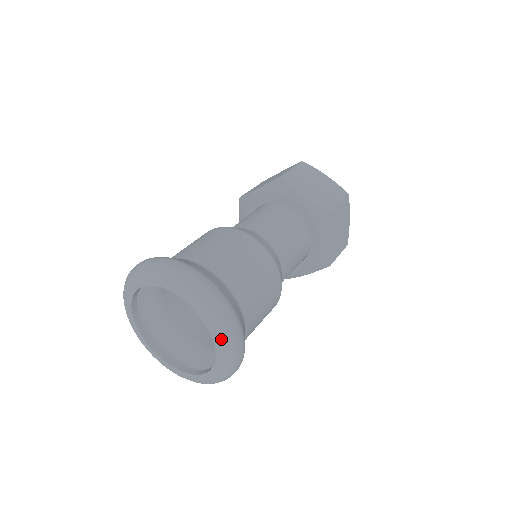
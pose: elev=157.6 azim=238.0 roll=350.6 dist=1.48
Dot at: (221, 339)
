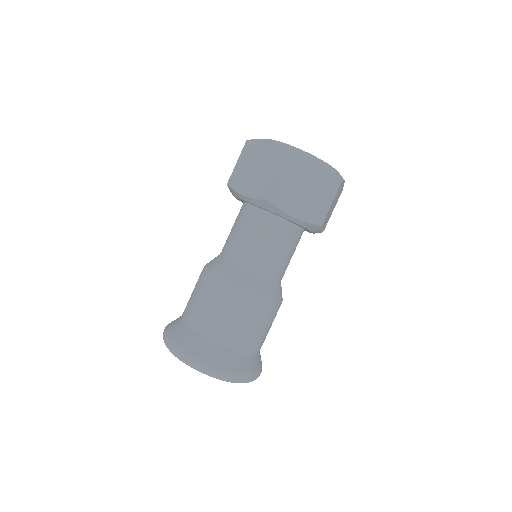
Dot at: occluded
